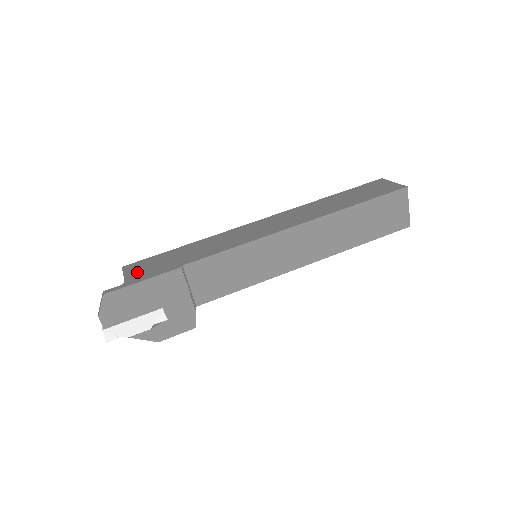
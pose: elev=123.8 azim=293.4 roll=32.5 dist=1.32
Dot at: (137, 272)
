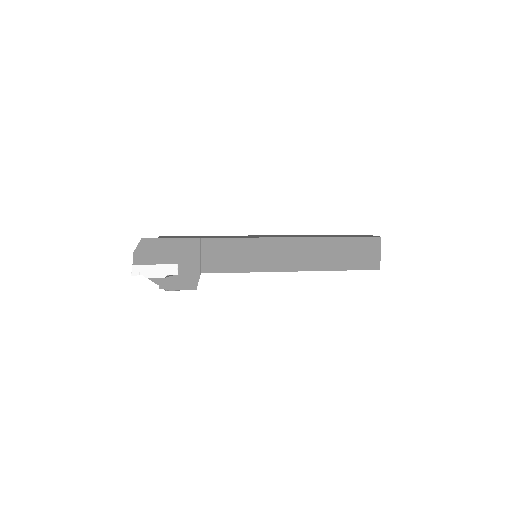
Dot at: (169, 237)
